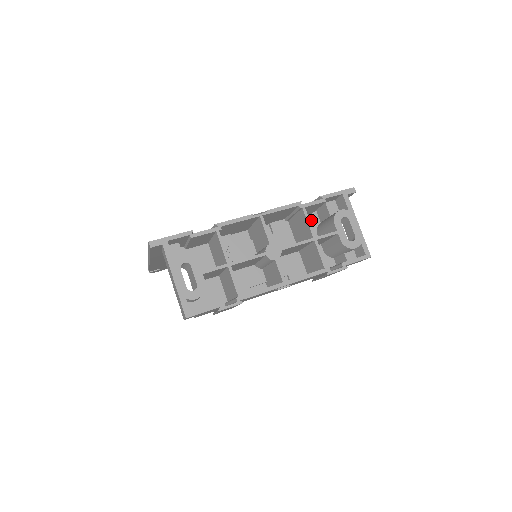
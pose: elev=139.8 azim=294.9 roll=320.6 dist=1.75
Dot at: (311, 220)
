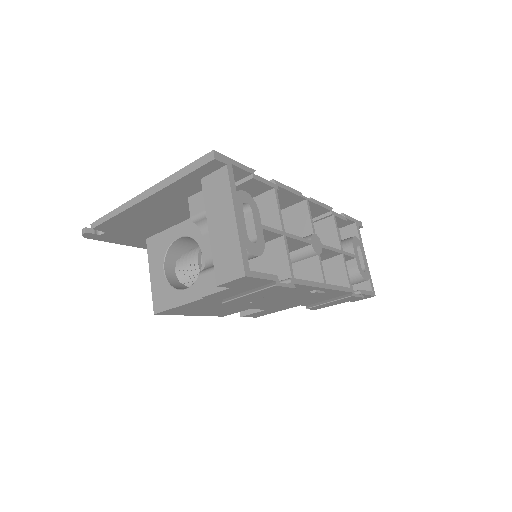
Dot at: occluded
